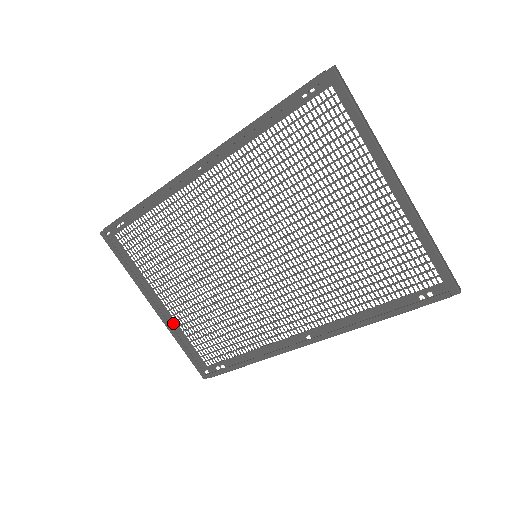
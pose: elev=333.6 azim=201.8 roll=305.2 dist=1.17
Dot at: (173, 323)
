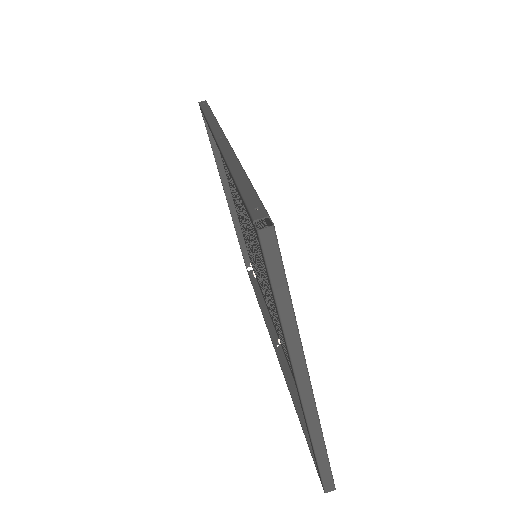
Dot at: (237, 214)
